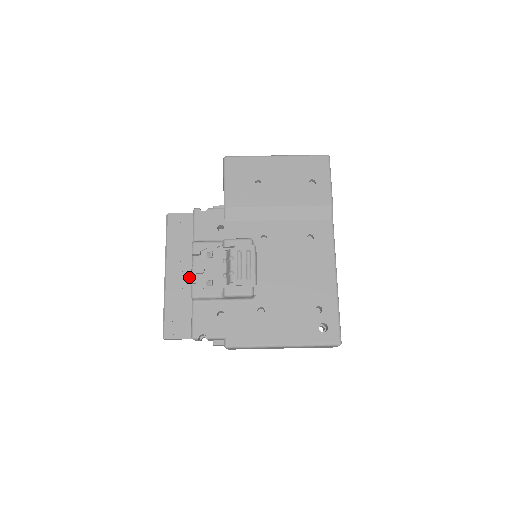
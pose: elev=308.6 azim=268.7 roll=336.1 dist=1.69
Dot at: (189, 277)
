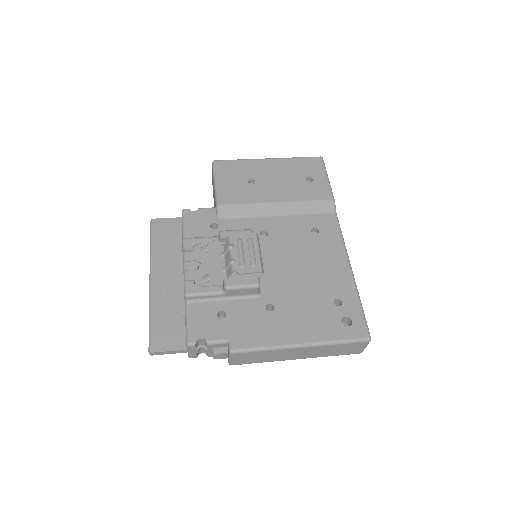
Dot at: (179, 281)
